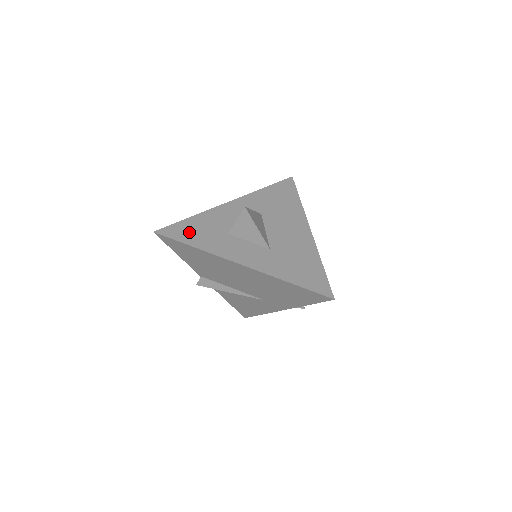
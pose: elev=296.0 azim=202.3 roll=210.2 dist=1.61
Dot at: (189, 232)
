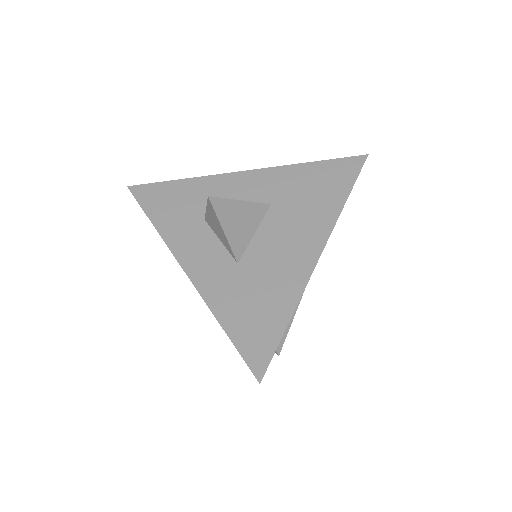
Dot at: (163, 200)
